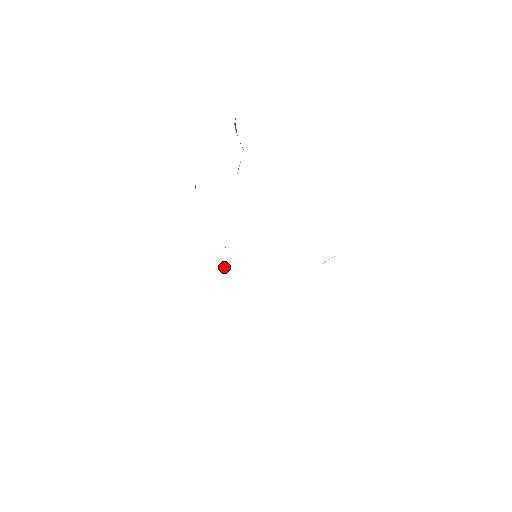
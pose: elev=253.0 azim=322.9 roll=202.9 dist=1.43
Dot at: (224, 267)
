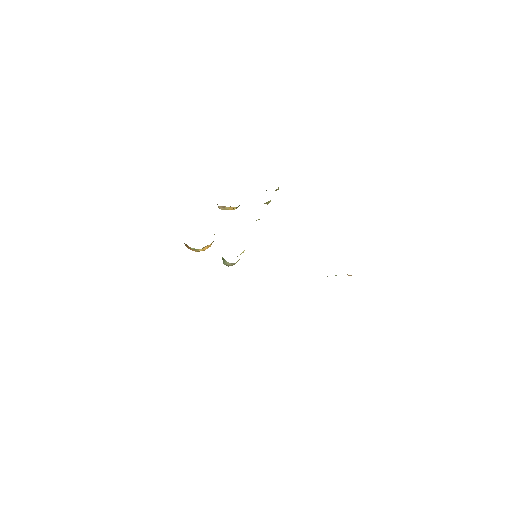
Dot at: (223, 261)
